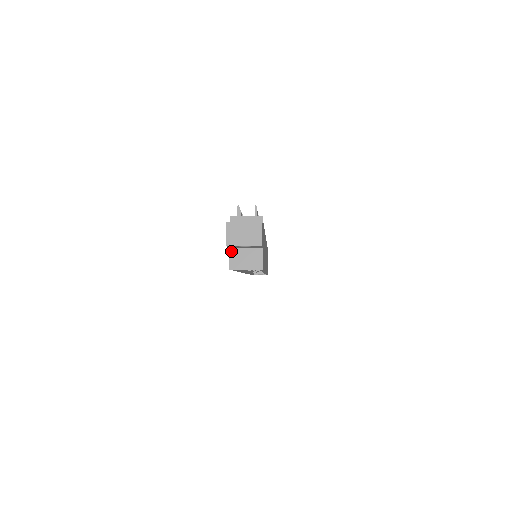
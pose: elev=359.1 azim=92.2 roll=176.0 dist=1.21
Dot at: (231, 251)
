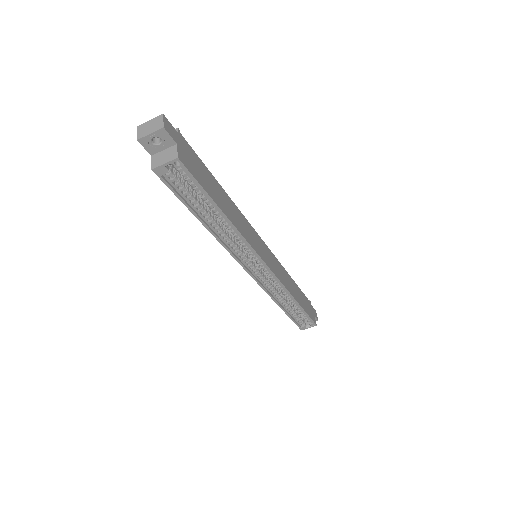
Dot at: (153, 157)
